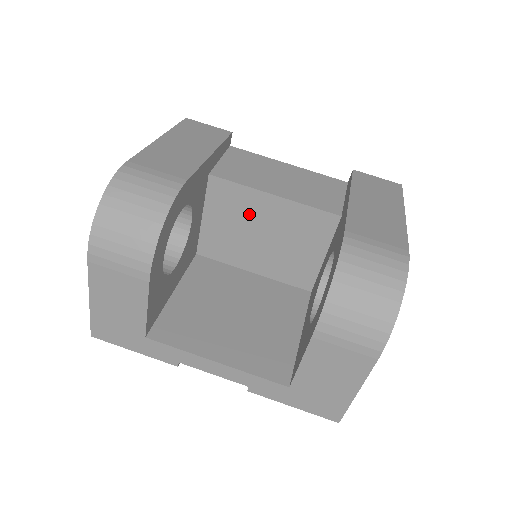
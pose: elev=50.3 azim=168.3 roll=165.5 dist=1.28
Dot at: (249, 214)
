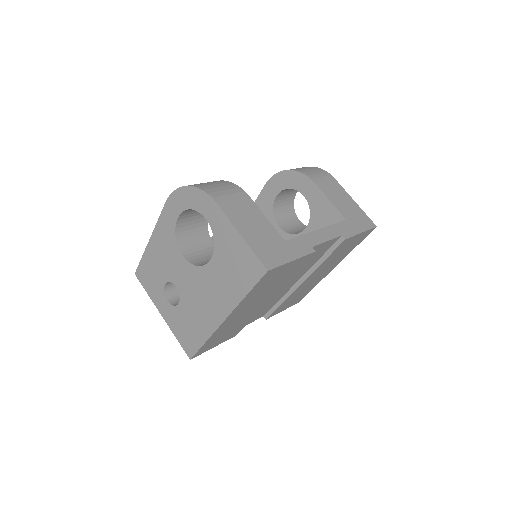
Dot at: occluded
